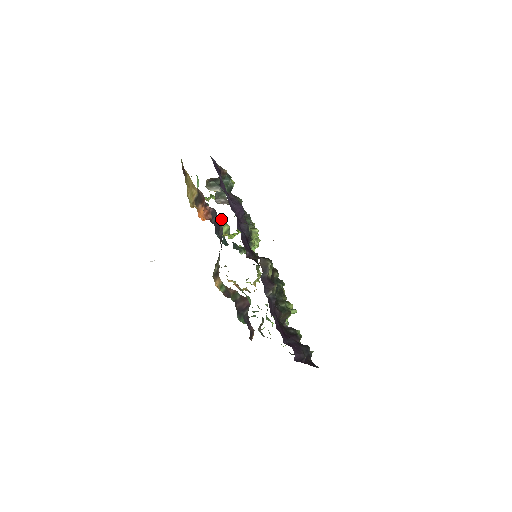
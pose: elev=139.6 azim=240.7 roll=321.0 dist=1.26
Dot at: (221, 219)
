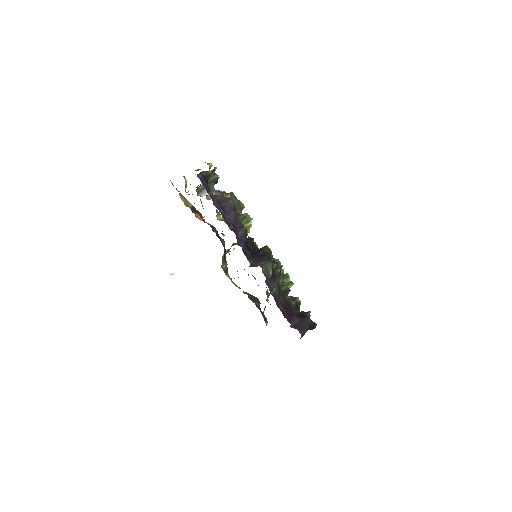
Dot at: occluded
